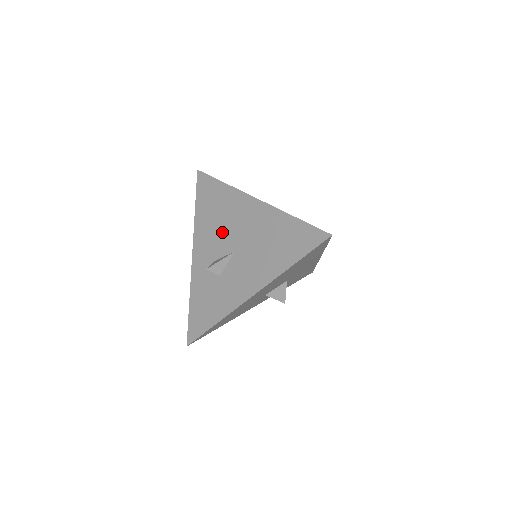
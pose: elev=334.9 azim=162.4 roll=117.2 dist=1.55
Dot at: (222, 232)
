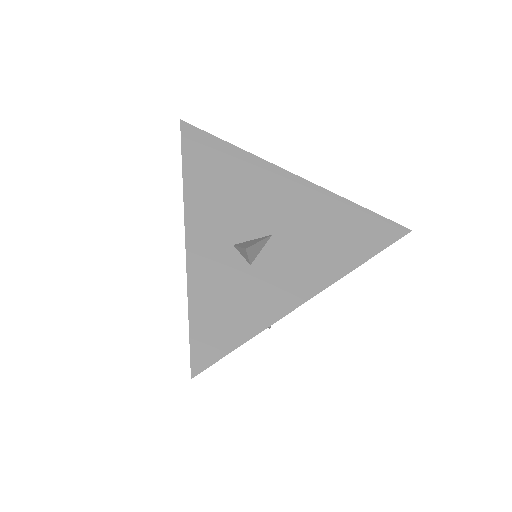
Dot at: (244, 207)
